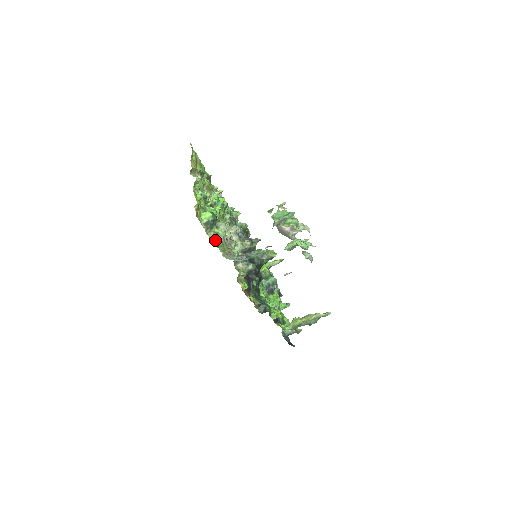
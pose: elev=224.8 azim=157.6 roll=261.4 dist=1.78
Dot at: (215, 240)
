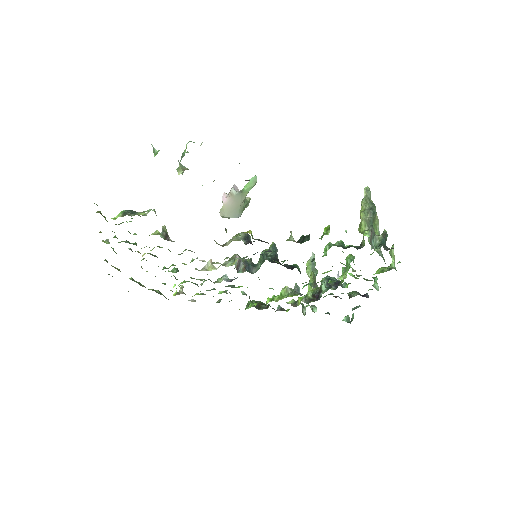
Dot at: (145, 211)
